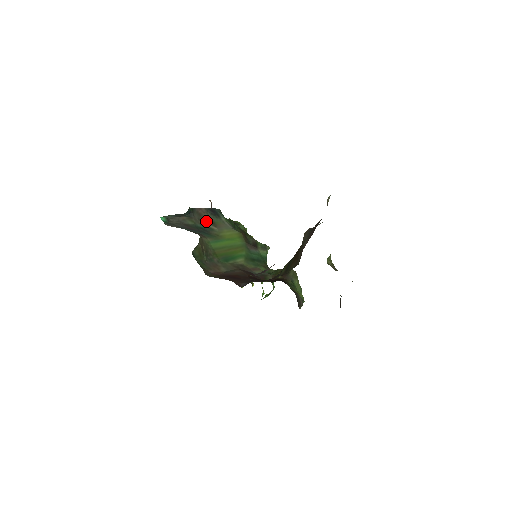
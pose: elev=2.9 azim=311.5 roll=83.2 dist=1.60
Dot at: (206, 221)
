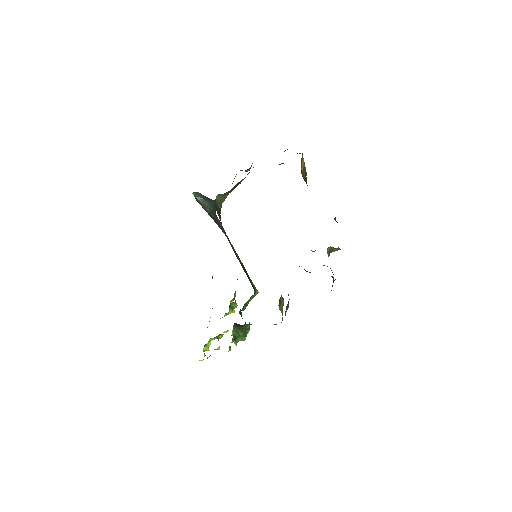
Dot at: occluded
